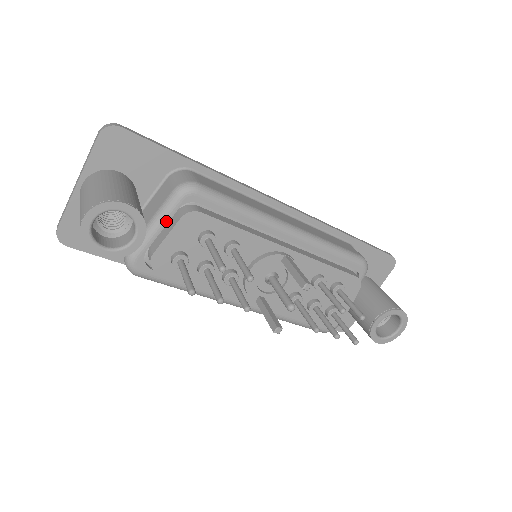
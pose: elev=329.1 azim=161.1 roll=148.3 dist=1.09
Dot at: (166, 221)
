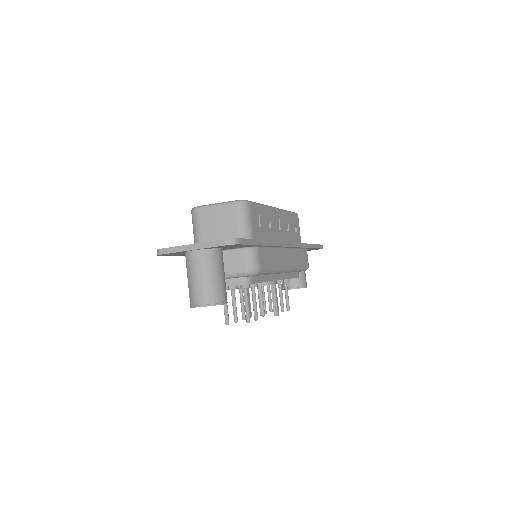
Dot at: (230, 278)
